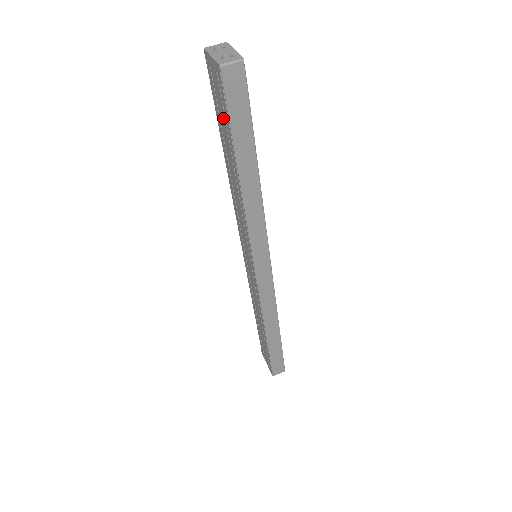
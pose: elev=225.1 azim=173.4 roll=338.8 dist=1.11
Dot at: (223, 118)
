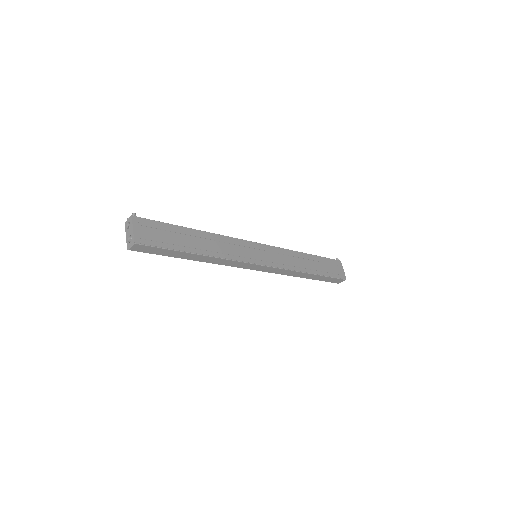
Dot at: occluded
